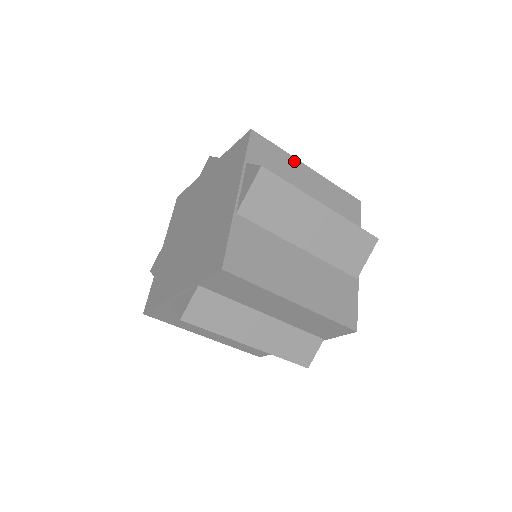
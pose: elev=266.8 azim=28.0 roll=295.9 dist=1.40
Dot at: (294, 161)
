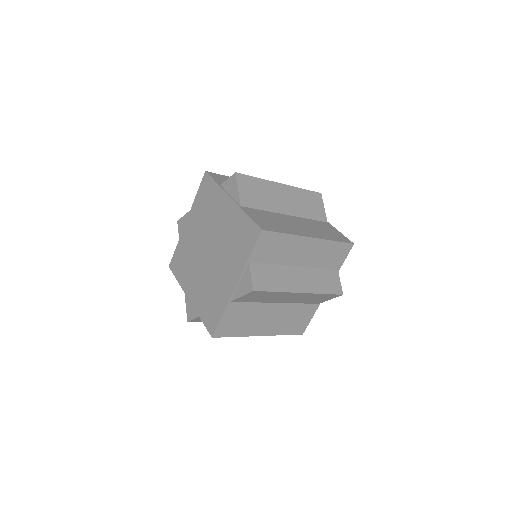
Dot at: occluded
